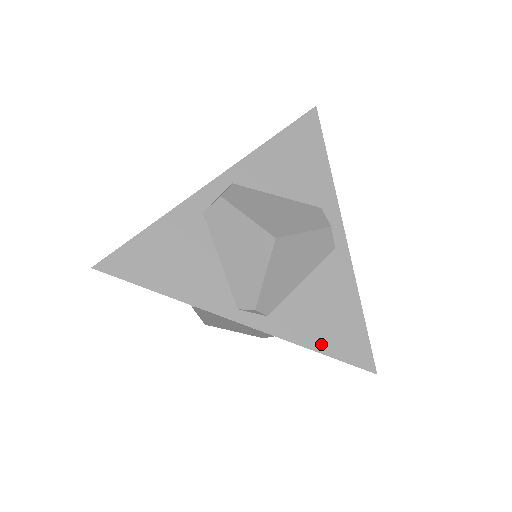
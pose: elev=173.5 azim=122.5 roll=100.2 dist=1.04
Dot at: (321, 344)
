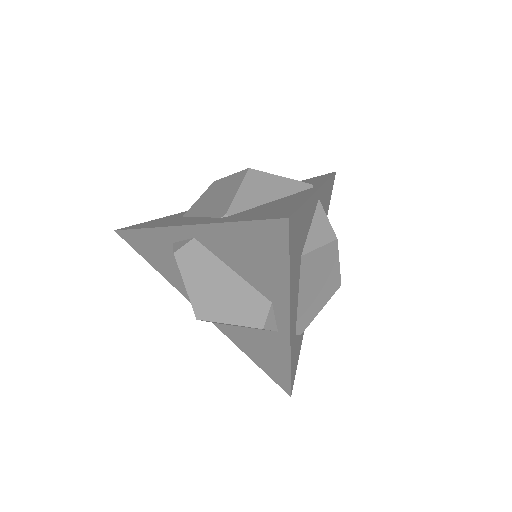
Dot at: (255, 359)
